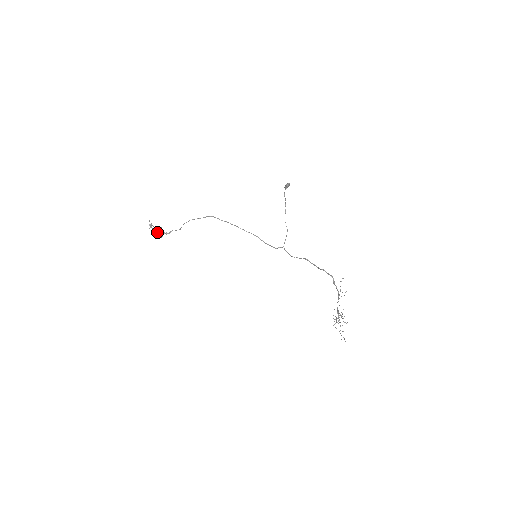
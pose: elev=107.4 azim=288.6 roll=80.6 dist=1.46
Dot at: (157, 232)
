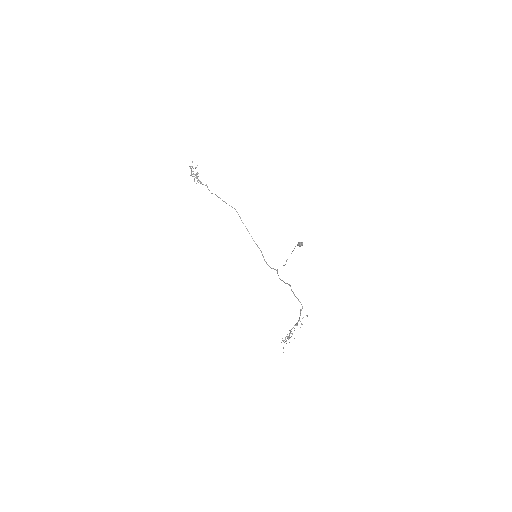
Dot at: occluded
